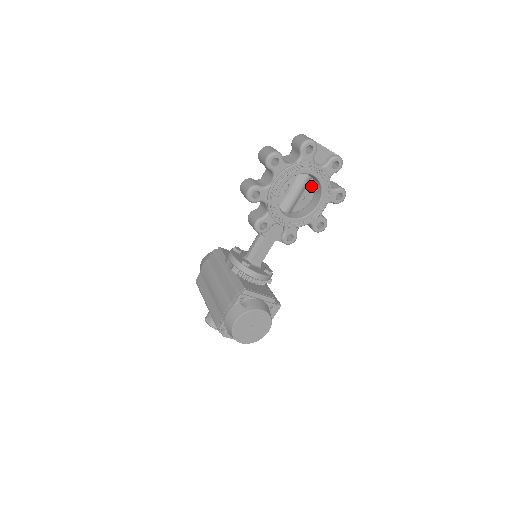
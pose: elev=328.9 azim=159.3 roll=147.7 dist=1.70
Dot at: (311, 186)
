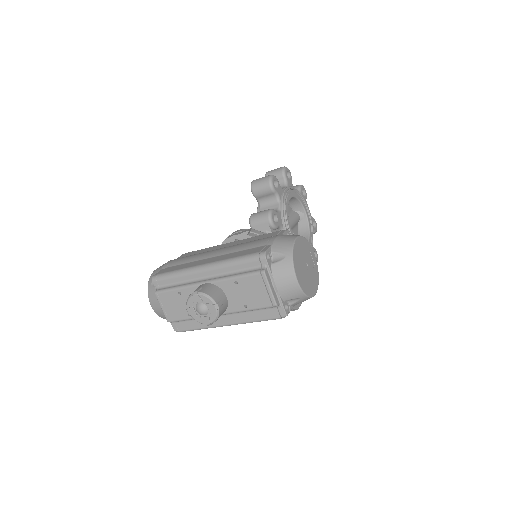
Dot at: (296, 231)
